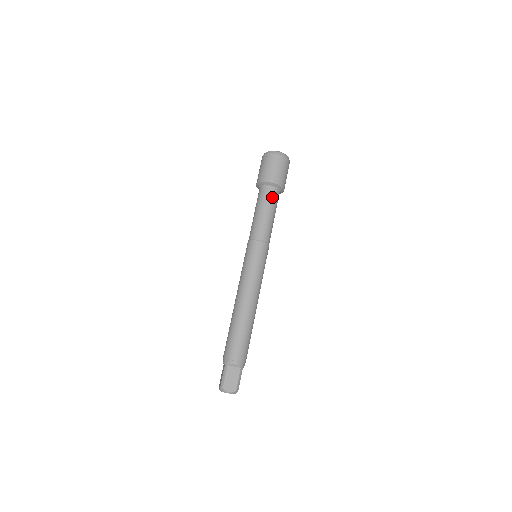
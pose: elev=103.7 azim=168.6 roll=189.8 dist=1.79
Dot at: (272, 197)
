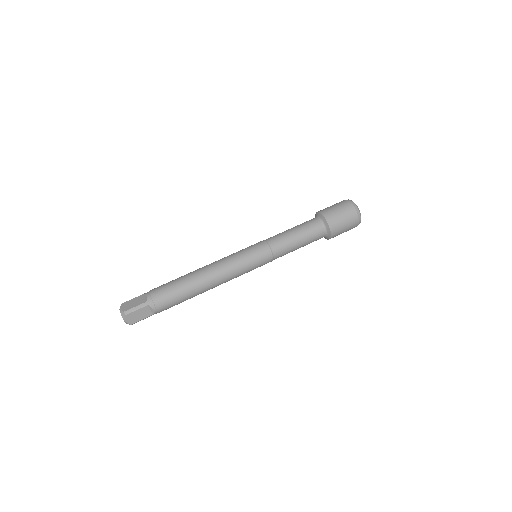
Dot at: (311, 224)
